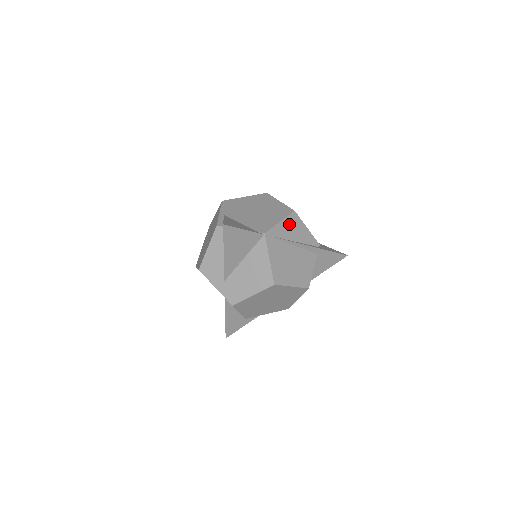
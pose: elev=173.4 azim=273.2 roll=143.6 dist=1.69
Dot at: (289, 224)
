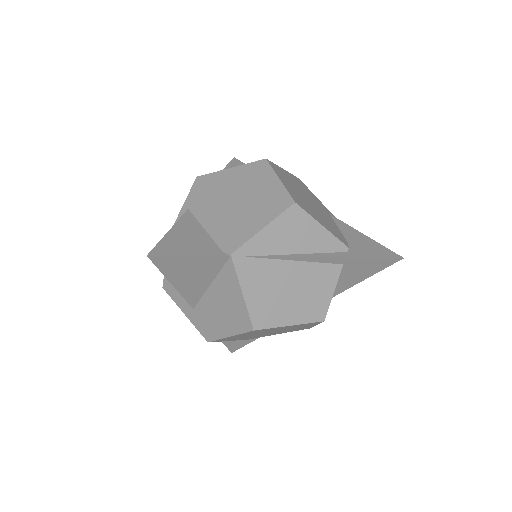
Dot at: (283, 228)
